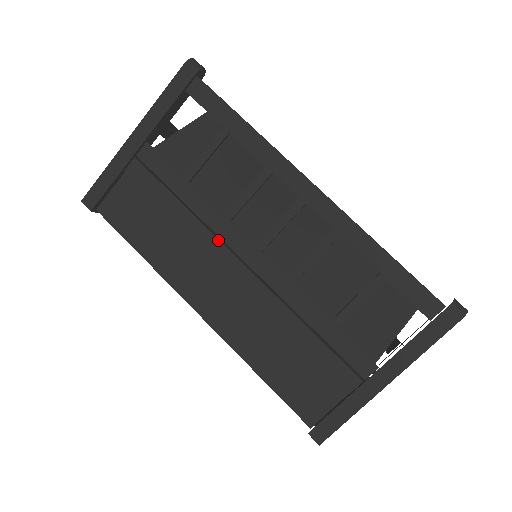
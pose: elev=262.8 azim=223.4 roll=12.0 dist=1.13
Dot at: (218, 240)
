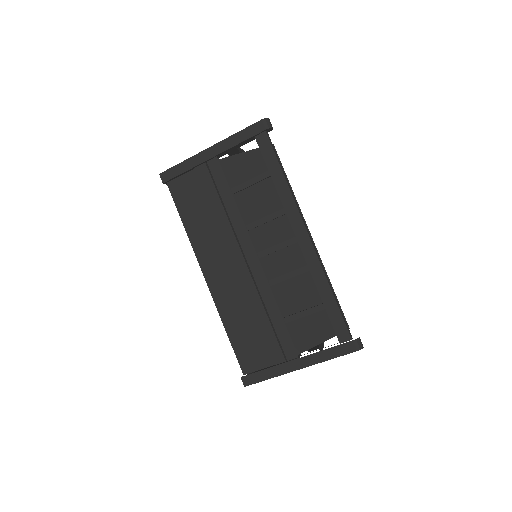
Dot at: (236, 239)
